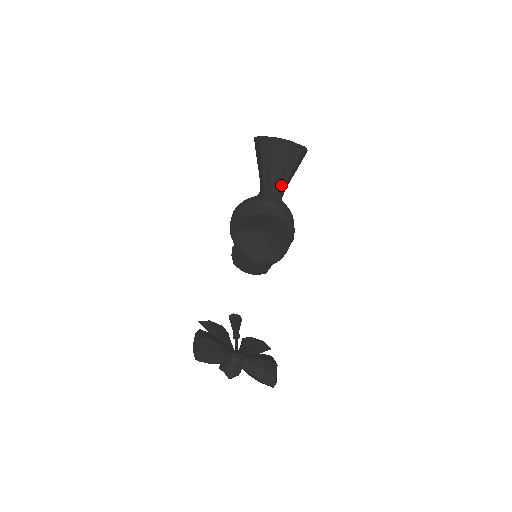
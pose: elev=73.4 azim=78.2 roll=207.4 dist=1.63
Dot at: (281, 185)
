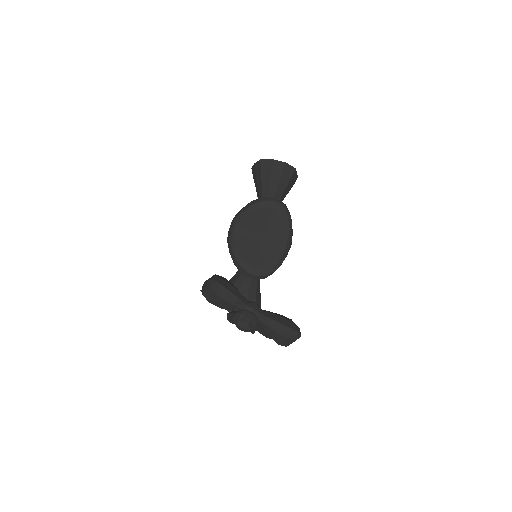
Dot at: (279, 193)
